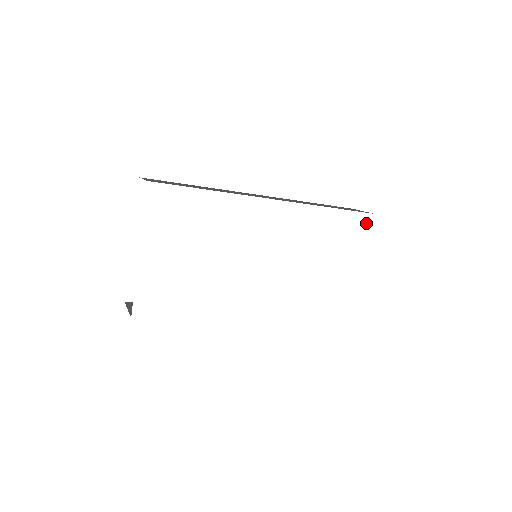
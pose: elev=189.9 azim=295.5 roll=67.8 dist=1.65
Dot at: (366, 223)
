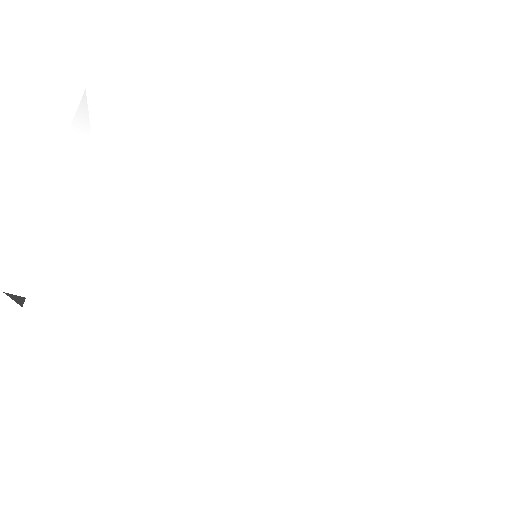
Dot at: (438, 223)
